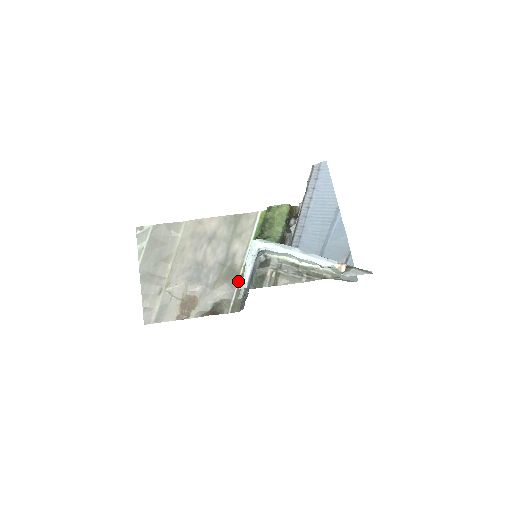
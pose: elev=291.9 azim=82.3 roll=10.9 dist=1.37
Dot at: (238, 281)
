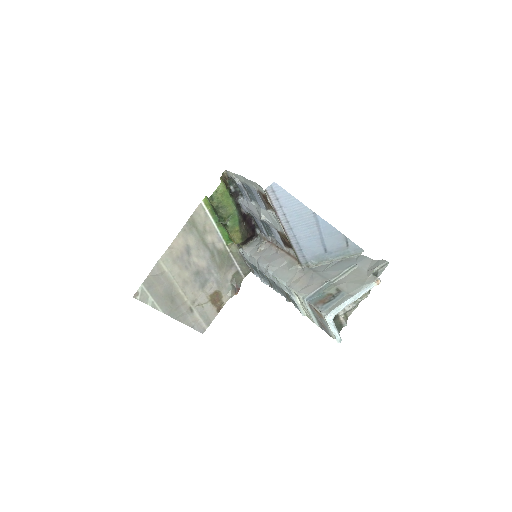
Dot at: (232, 257)
